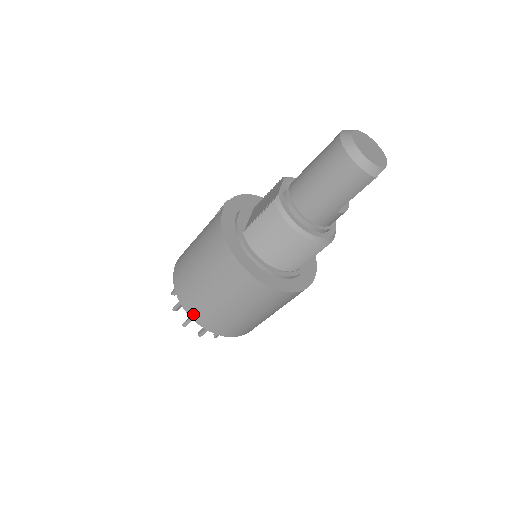
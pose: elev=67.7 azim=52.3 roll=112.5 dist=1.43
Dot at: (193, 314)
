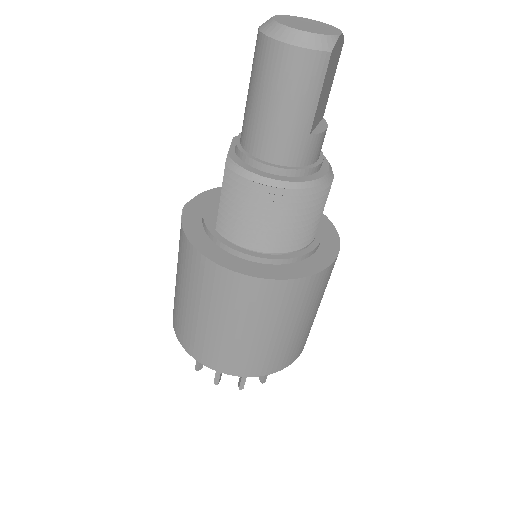
Dot at: (210, 363)
